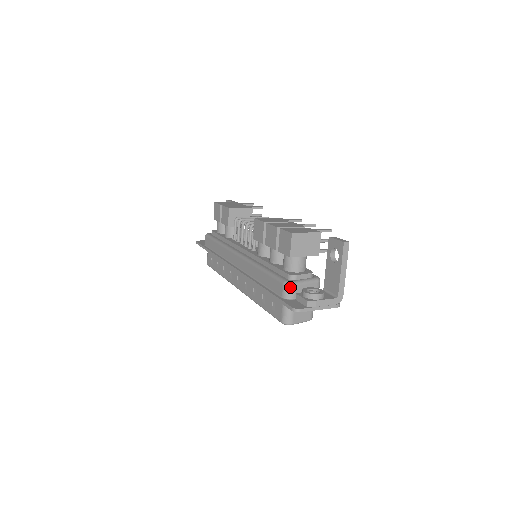
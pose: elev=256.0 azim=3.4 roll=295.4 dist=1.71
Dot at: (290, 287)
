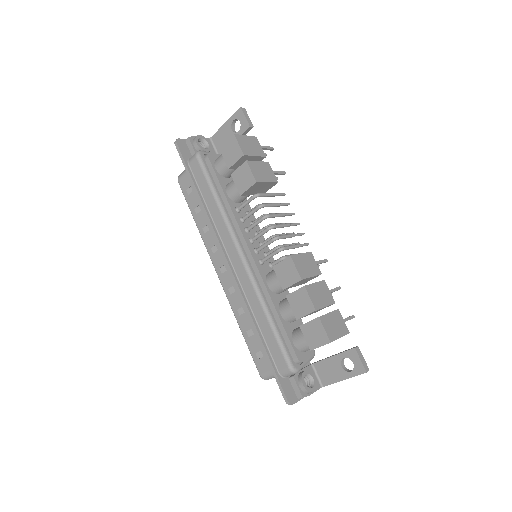
Dot at: (293, 374)
